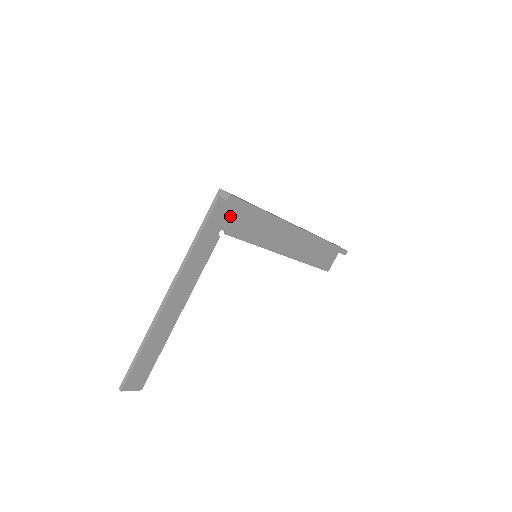
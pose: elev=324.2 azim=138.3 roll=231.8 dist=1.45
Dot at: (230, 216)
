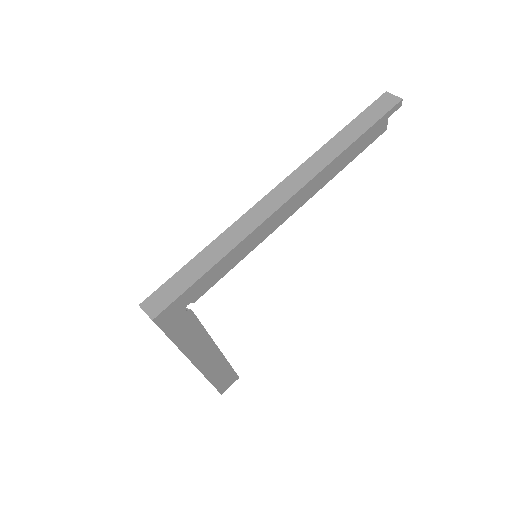
Dot at: occluded
